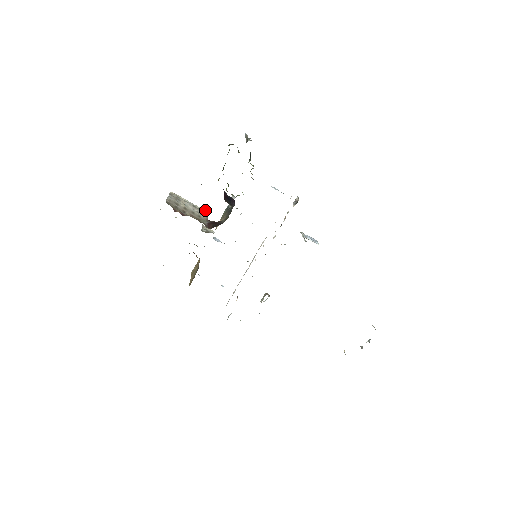
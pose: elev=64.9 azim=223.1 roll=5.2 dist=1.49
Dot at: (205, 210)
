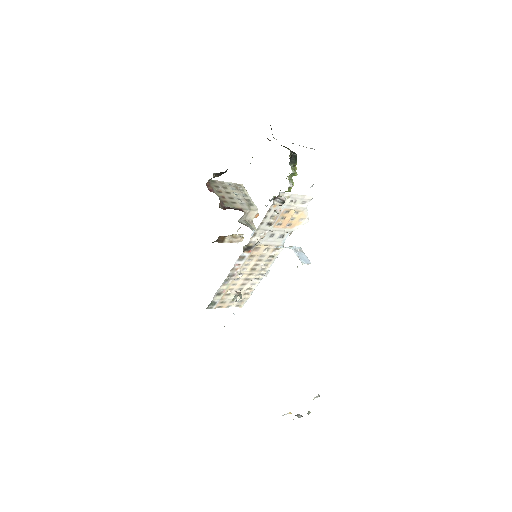
Dot at: occluded
